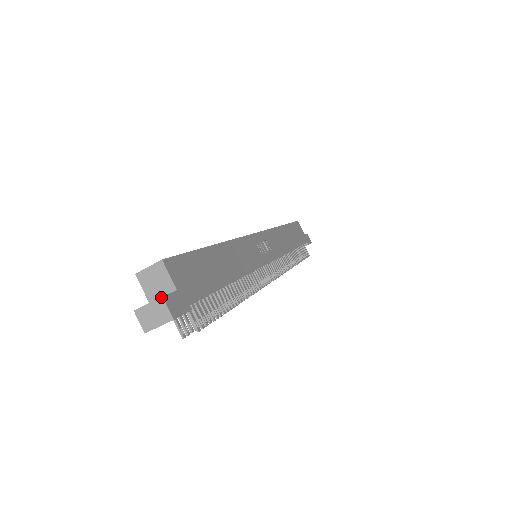
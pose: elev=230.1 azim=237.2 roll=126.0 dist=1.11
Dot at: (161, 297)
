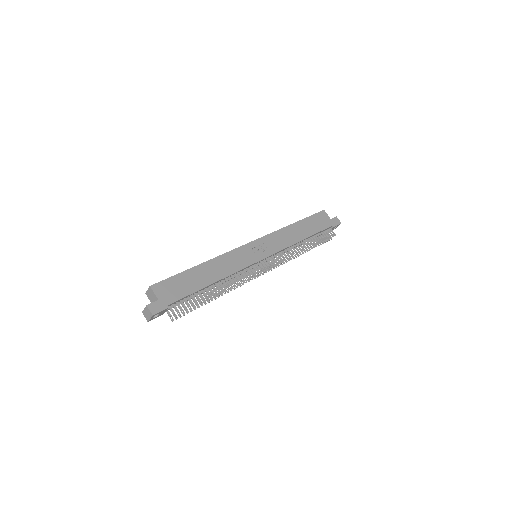
Dot at: (146, 306)
